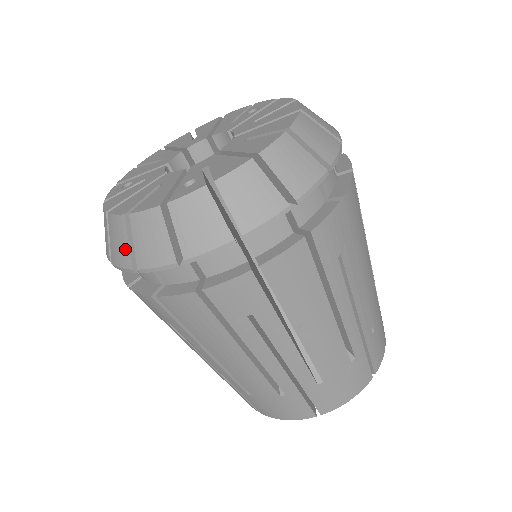
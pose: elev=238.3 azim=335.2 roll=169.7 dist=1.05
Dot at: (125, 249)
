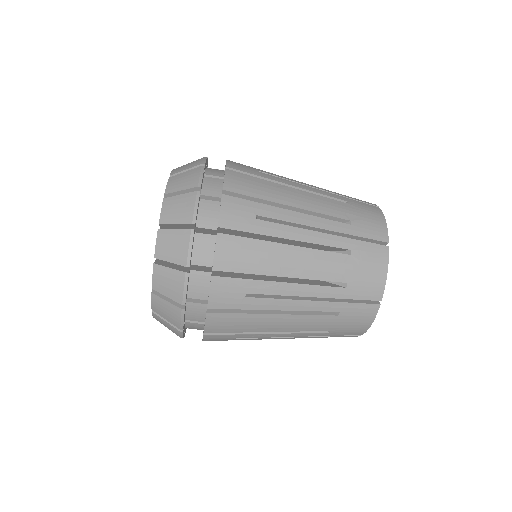
Dot at: (169, 326)
